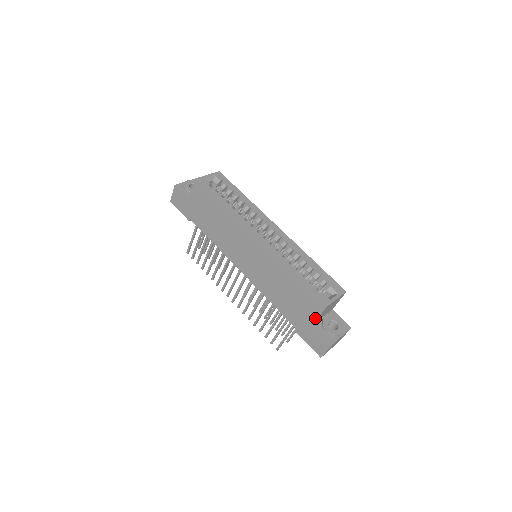
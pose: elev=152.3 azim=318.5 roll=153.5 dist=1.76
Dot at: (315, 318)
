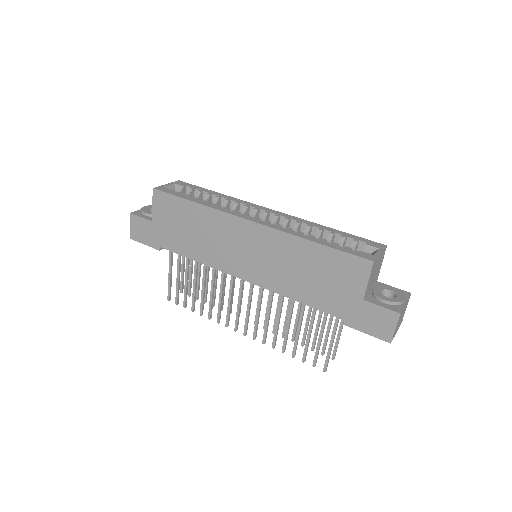
Dot at: (363, 288)
